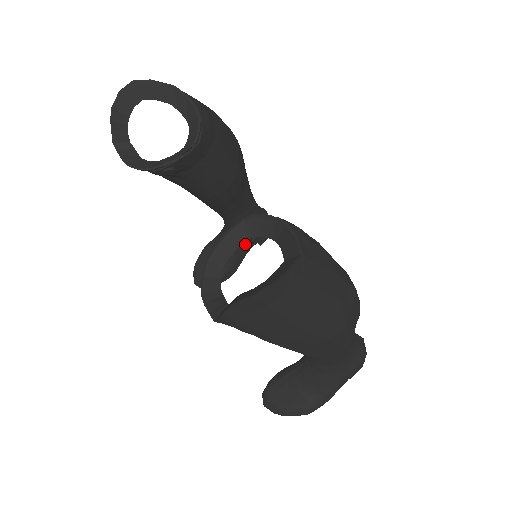
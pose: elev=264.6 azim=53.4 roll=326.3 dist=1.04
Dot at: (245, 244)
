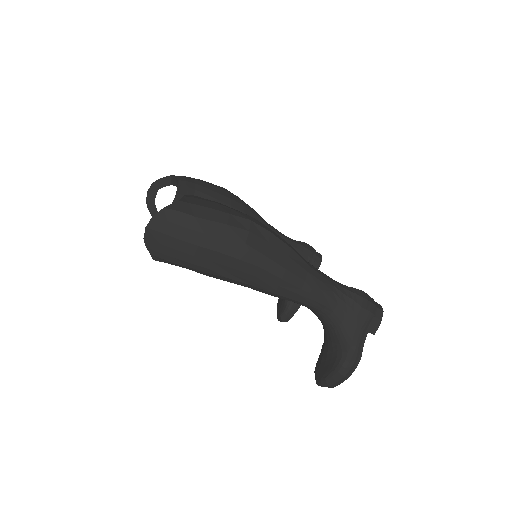
Dot at: occluded
